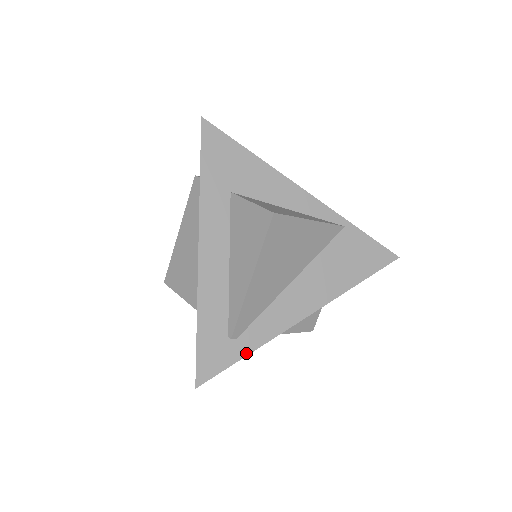
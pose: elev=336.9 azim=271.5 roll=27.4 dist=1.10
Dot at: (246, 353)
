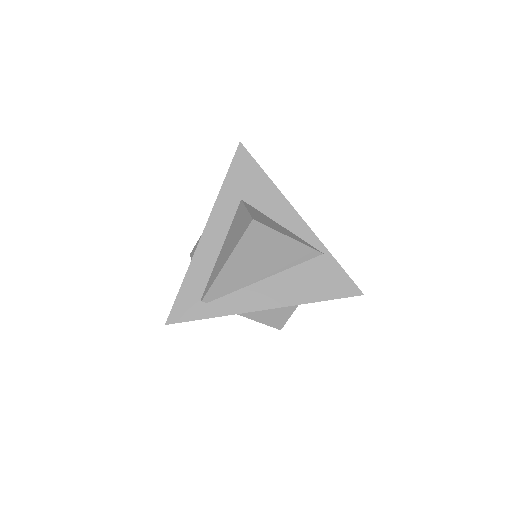
Dot at: (209, 316)
